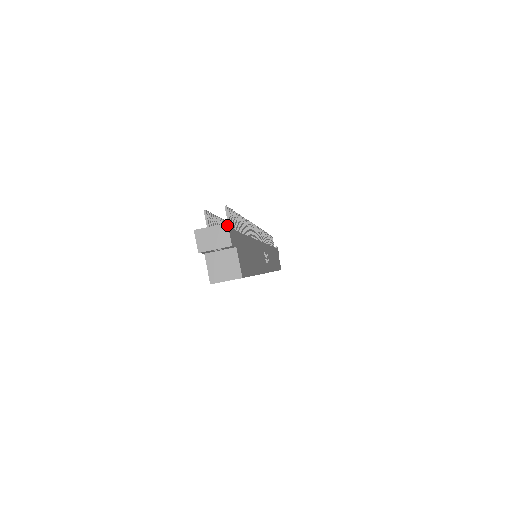
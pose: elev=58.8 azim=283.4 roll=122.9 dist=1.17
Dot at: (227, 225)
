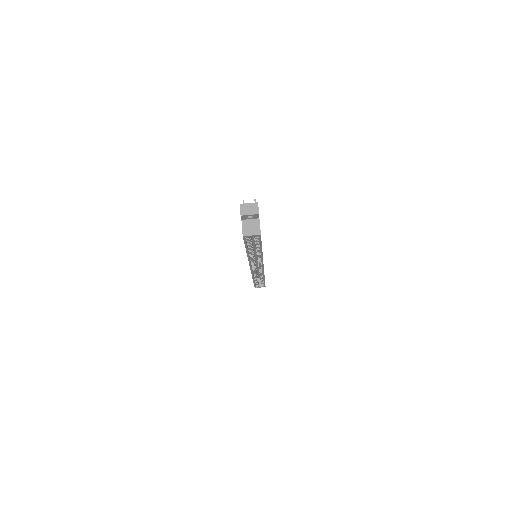
Dot at: occluded
